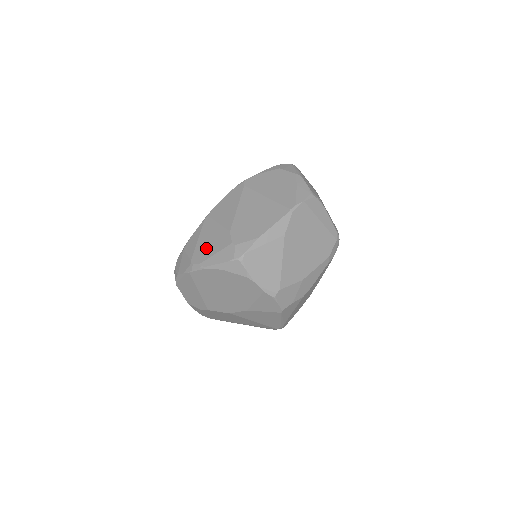
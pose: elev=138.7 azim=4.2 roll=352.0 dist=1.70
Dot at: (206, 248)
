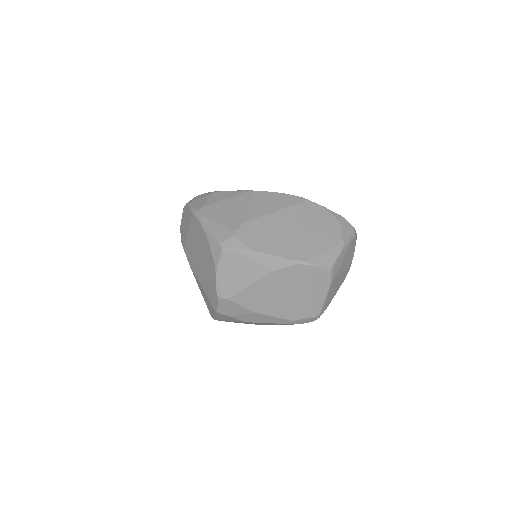
Dot at: (220, 212)
